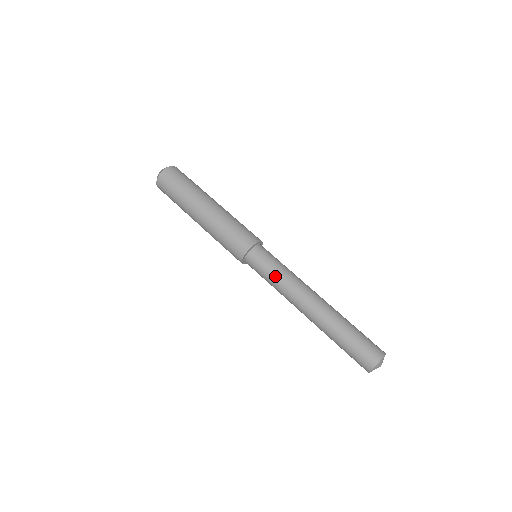
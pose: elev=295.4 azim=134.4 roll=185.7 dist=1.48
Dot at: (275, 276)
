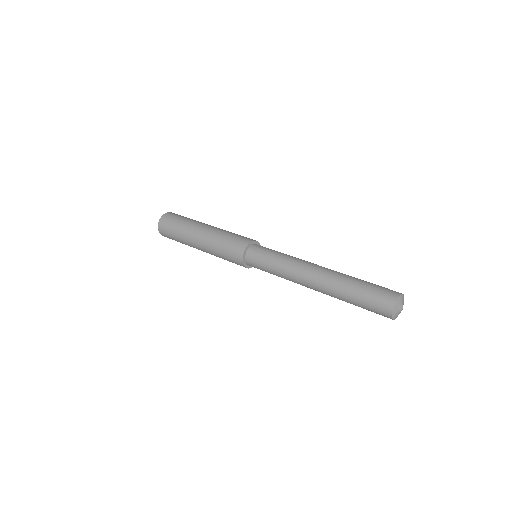
Dot at: (274, 264)
